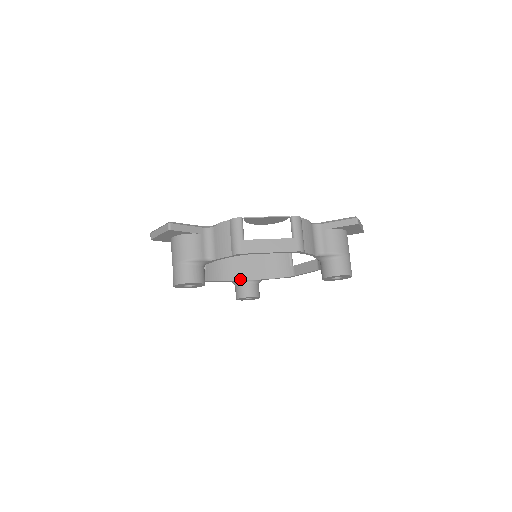
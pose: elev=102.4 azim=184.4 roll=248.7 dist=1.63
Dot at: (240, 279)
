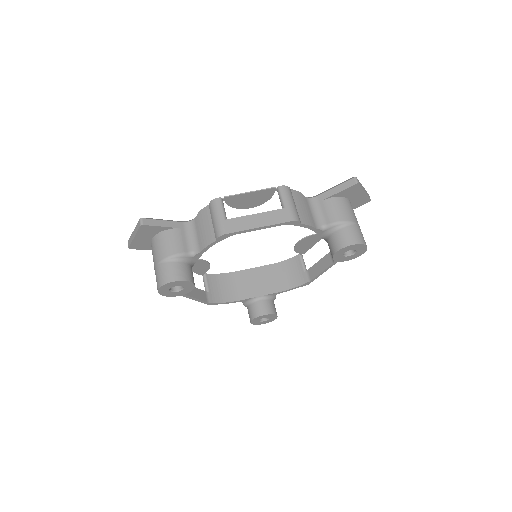
Dot at: (250, 297)
